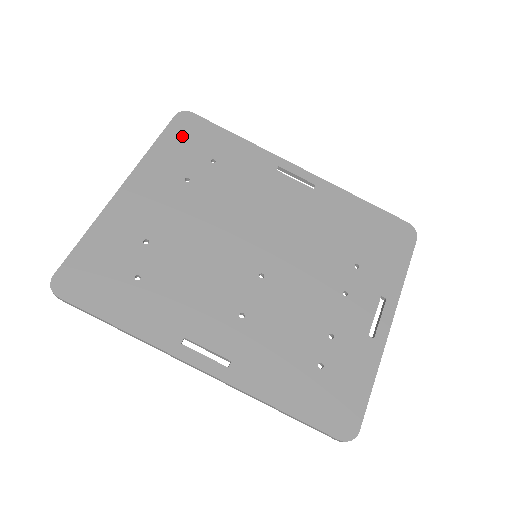
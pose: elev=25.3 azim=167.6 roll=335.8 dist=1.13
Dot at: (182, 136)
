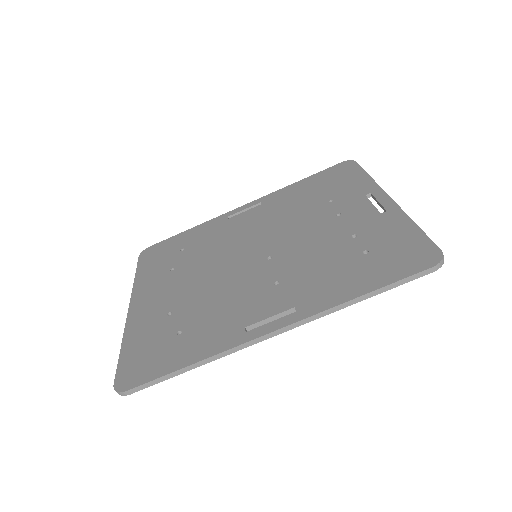
Dot at: (151, 259)
